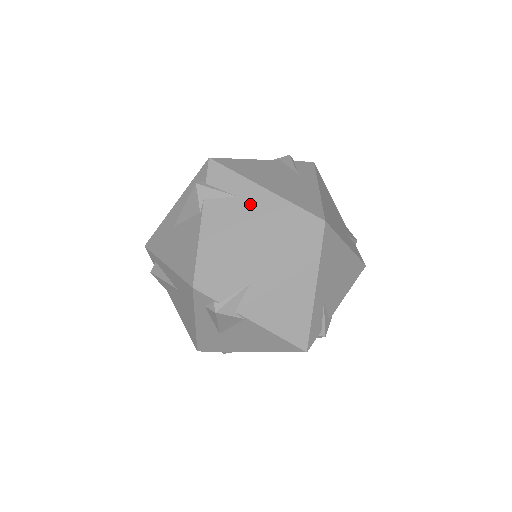
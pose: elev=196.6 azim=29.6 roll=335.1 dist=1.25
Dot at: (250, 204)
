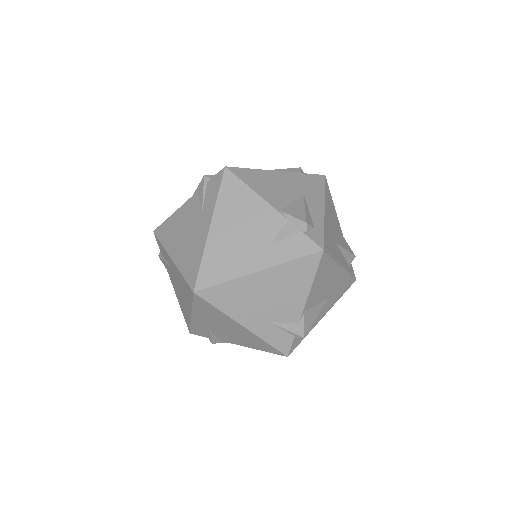
Dot at: (174, 273)
